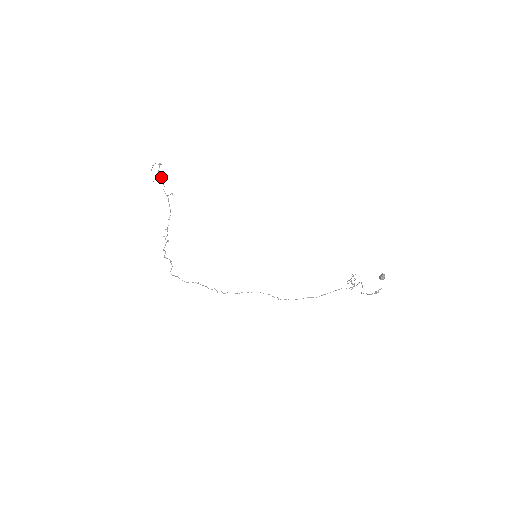
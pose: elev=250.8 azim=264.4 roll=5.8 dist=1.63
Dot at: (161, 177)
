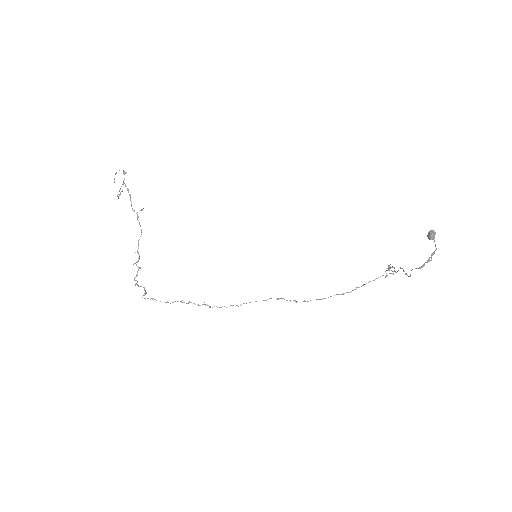
Dot at: (127, 190)
